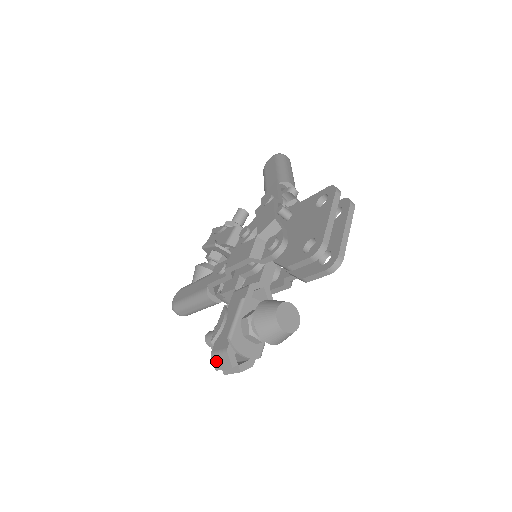
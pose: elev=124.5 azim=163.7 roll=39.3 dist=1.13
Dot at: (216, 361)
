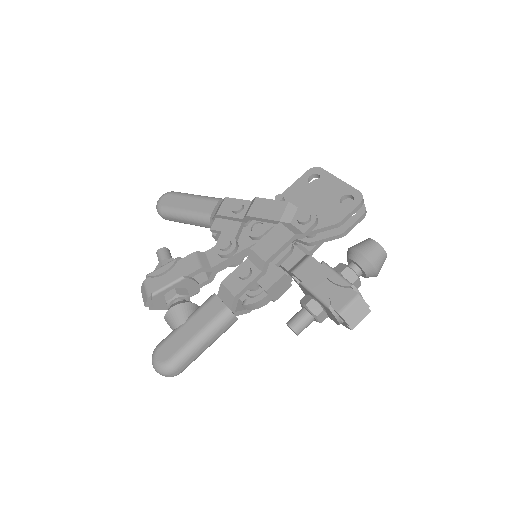
Dot at: (348, 316)
